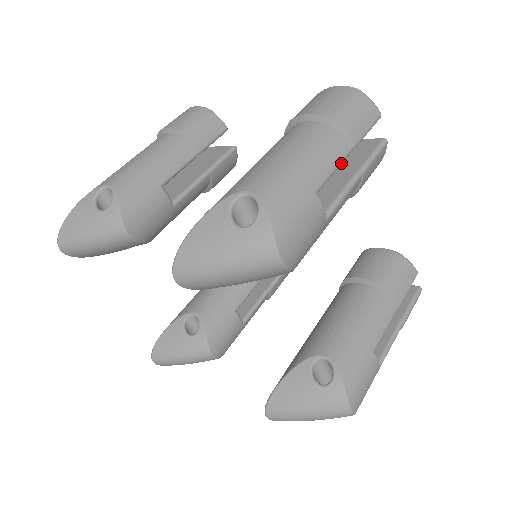
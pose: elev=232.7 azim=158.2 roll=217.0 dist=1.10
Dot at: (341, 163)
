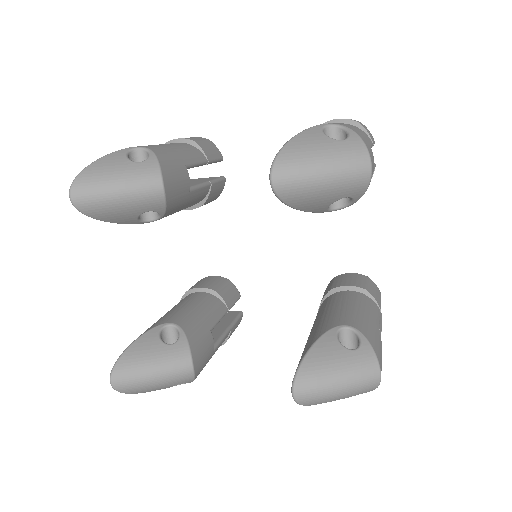
Dot at: (371, 147)
